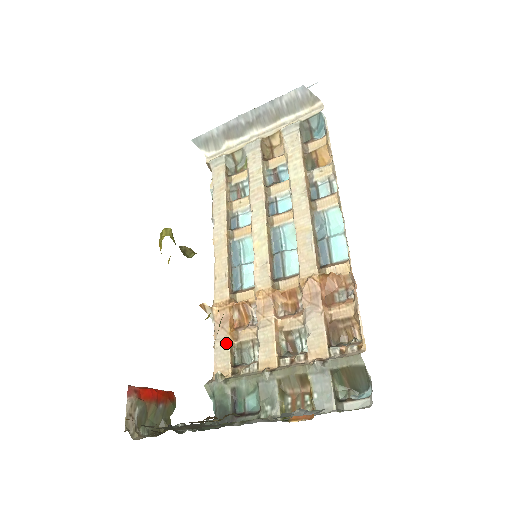
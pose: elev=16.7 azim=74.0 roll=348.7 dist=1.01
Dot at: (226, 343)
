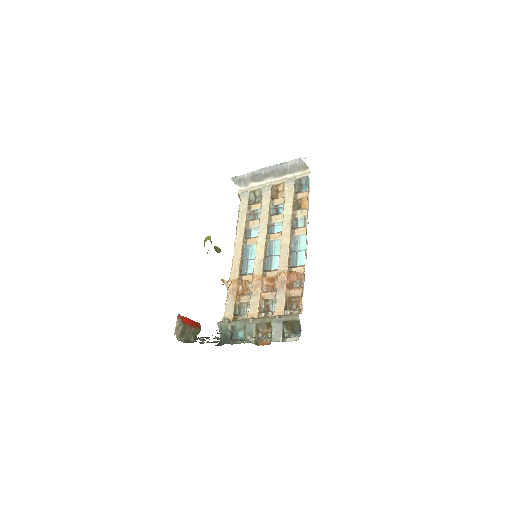
Dot at: (232, 302)
